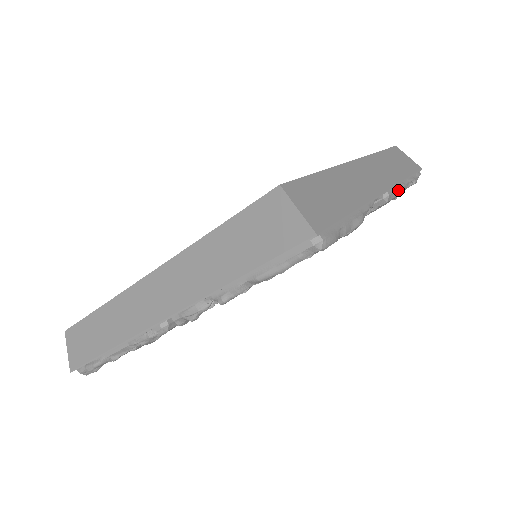
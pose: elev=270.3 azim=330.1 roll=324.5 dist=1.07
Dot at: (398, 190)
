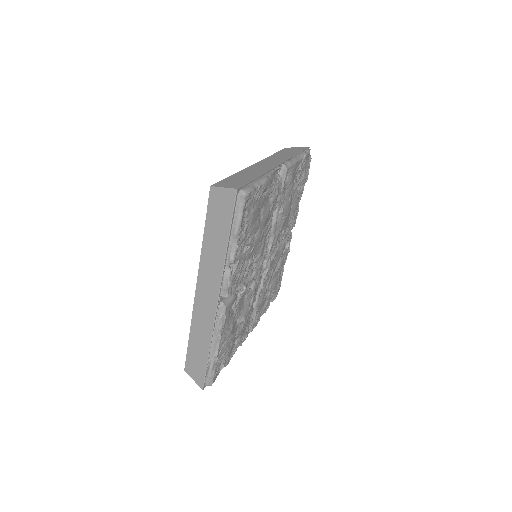
Dot at: (292, 161)
